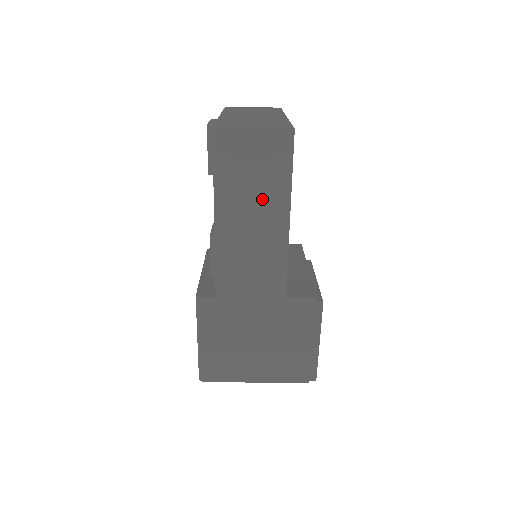
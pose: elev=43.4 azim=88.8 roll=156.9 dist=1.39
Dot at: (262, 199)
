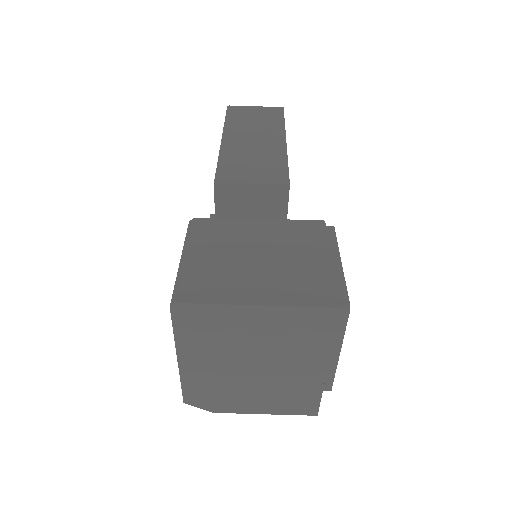
Dot at: (262, 128)
